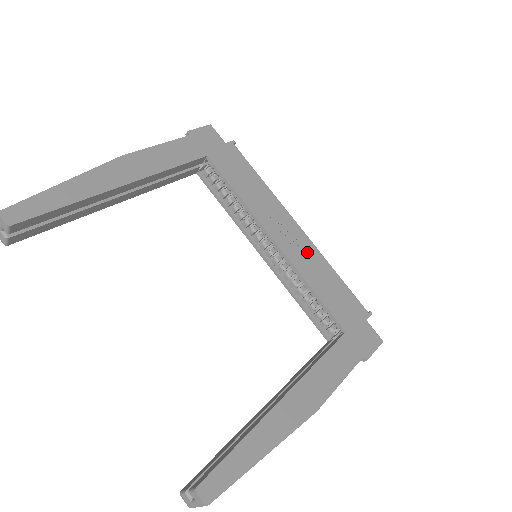
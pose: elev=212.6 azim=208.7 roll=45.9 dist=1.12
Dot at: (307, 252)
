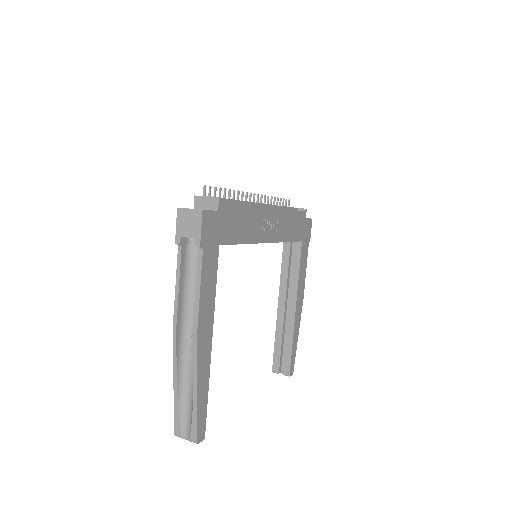
Dot at: (279, 221)
